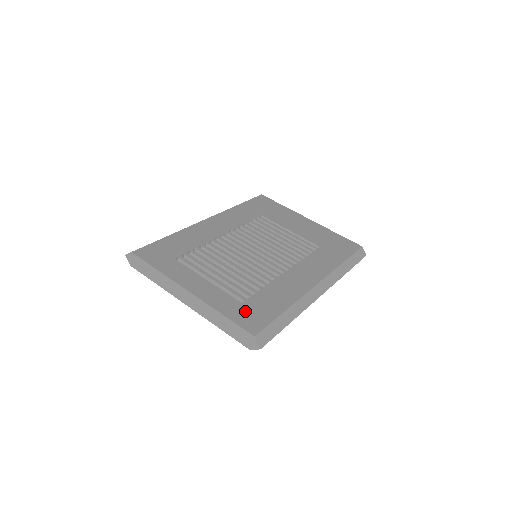
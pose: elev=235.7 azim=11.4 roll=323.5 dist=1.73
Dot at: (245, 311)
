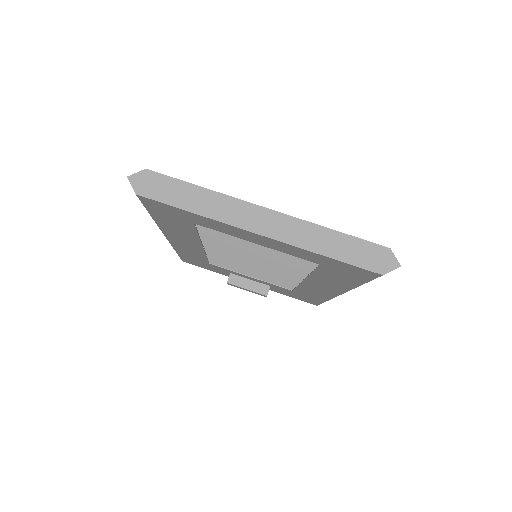
Dot at: occluded
